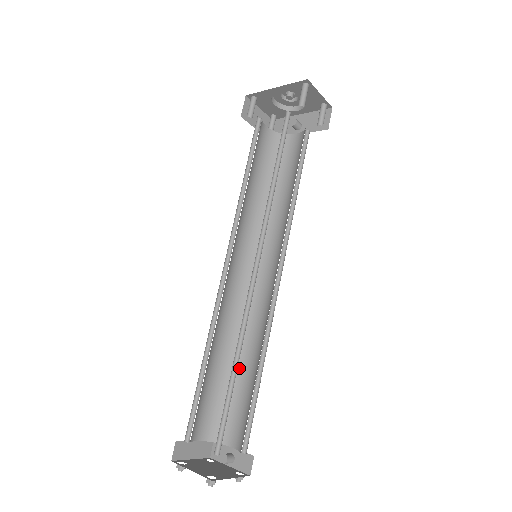
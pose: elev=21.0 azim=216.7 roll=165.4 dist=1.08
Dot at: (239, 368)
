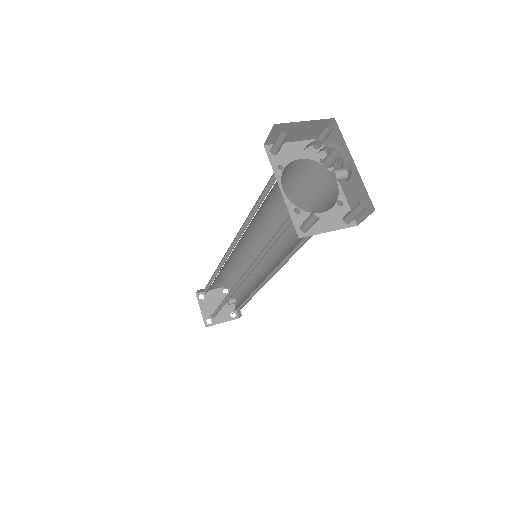
Dot at: occluded
